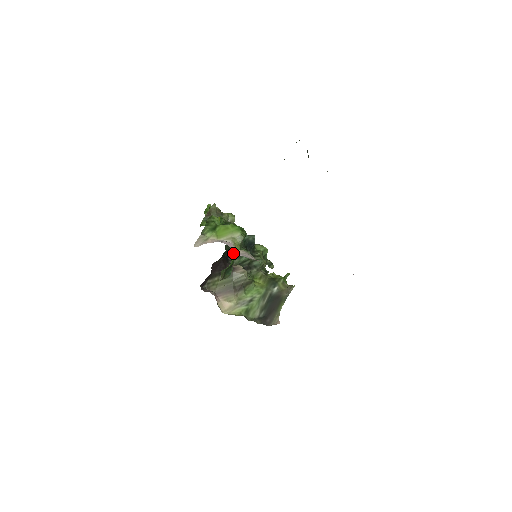
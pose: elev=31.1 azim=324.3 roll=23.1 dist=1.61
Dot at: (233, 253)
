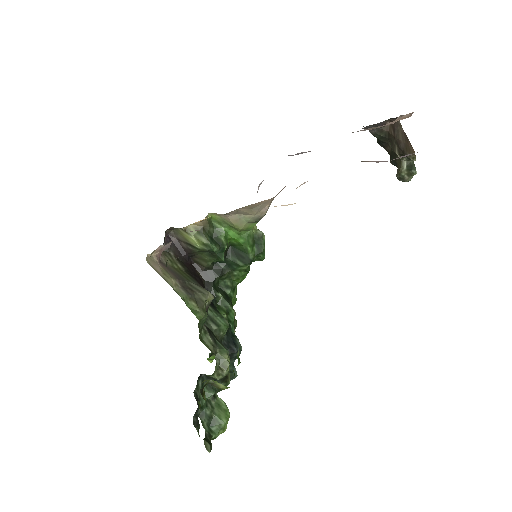
Dot at: (214, 305)
